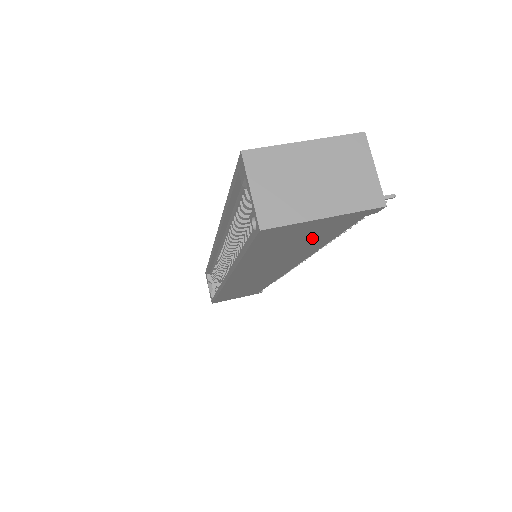
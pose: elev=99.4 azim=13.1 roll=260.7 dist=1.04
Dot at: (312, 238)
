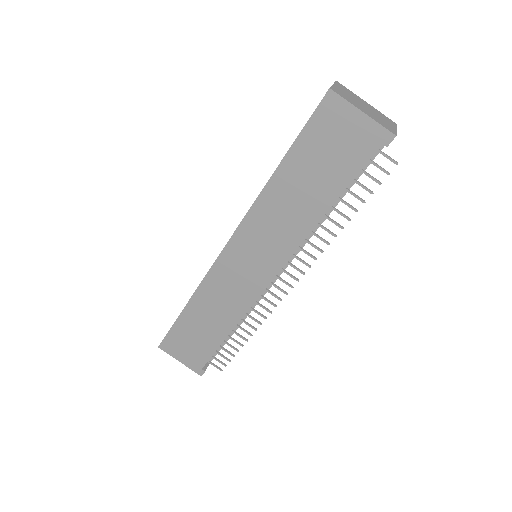
Dot at: (335, 164)
